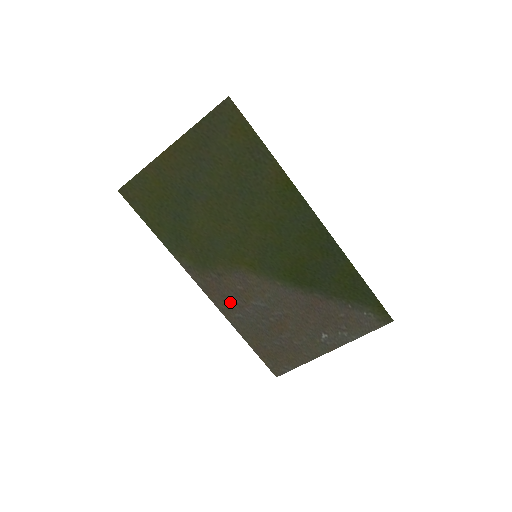
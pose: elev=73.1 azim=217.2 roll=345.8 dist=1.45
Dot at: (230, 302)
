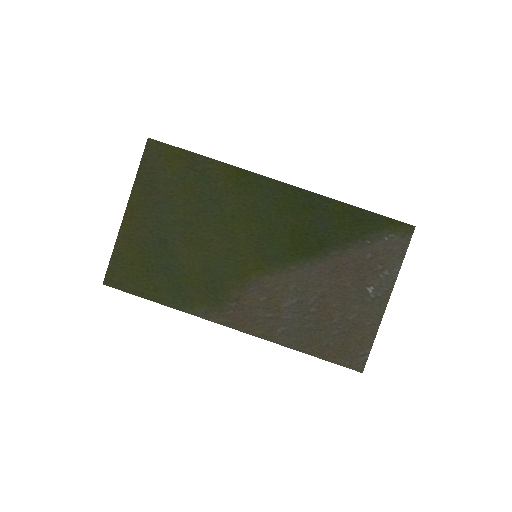
Dot at: (264, 321)
